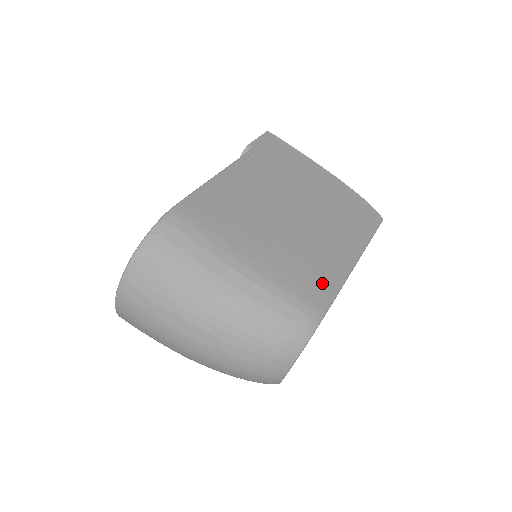
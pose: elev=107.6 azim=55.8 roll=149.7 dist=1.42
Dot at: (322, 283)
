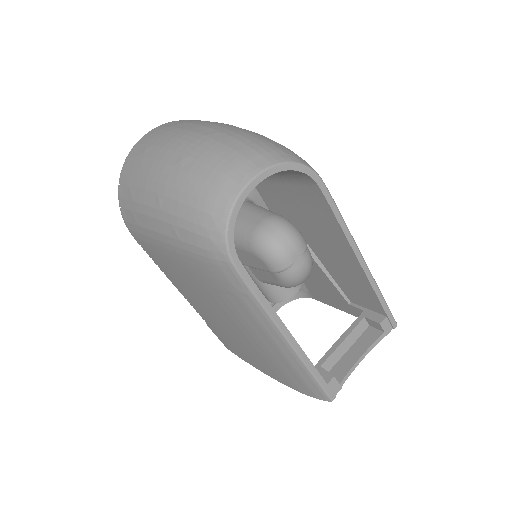
Dot at: occluded
